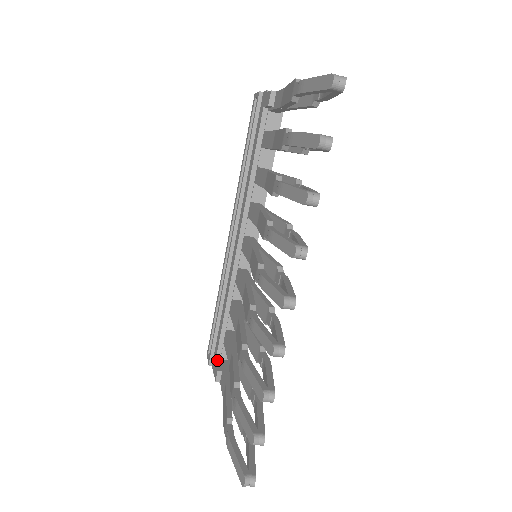
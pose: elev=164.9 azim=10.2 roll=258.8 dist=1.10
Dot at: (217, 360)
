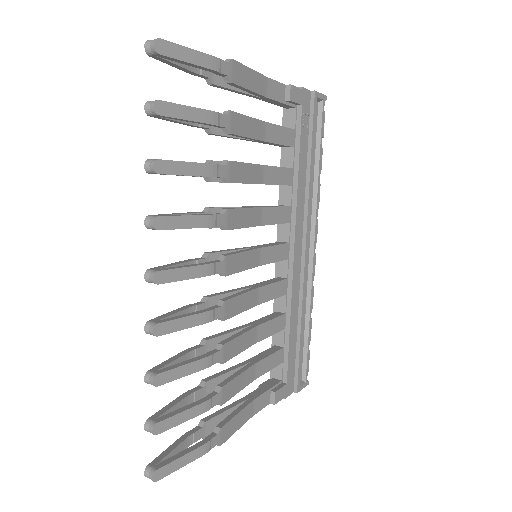
Dot at: (271, 378)
